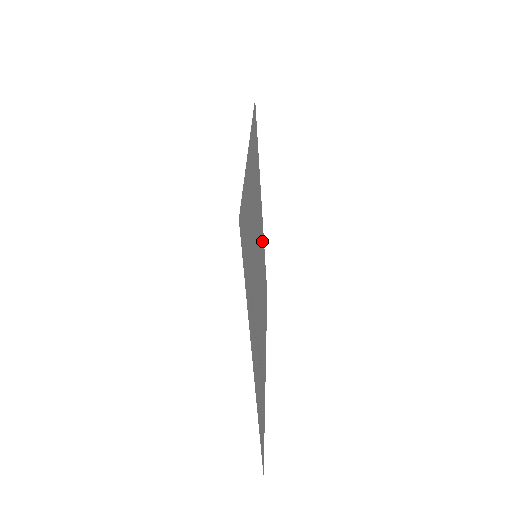
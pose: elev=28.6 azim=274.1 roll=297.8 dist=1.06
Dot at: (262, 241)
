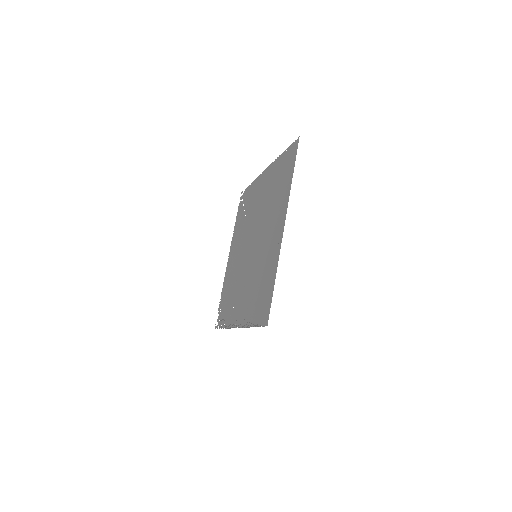
Dot at: (256, 194)
